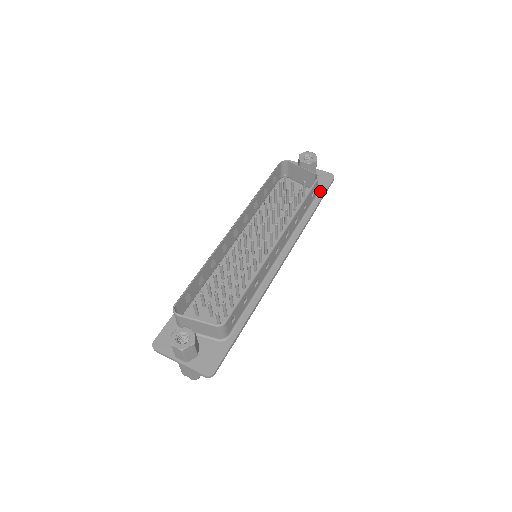
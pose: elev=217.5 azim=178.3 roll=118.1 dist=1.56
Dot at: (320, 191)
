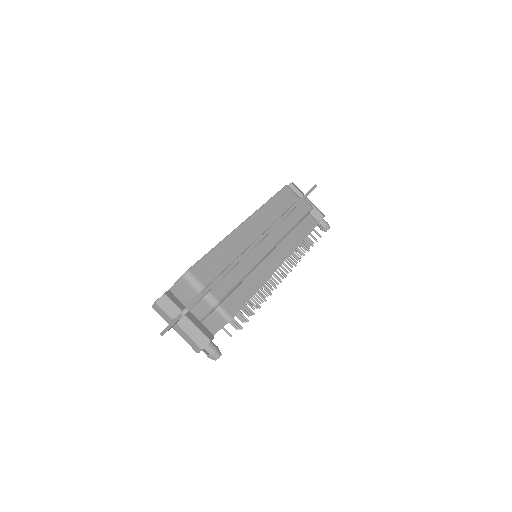
Dot at: occluded
